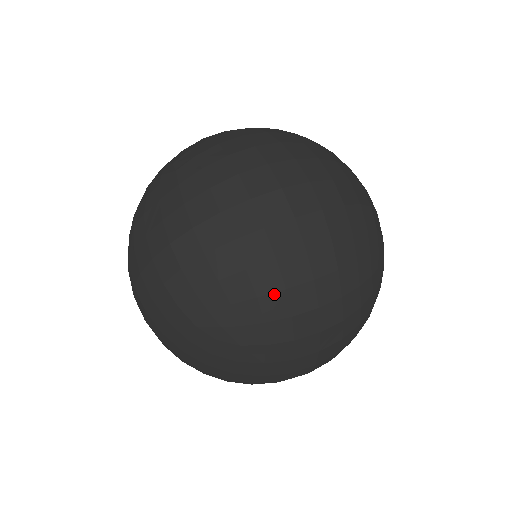
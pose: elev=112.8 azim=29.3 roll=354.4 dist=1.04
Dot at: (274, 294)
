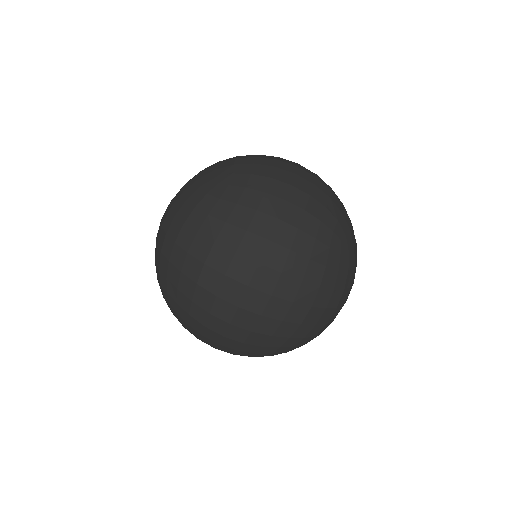
Dot at: (262, 177)
